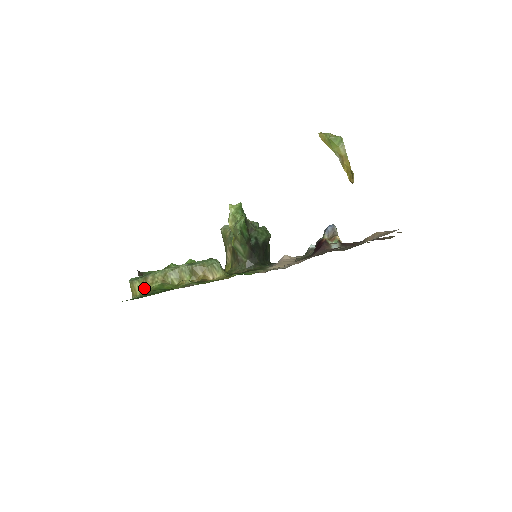
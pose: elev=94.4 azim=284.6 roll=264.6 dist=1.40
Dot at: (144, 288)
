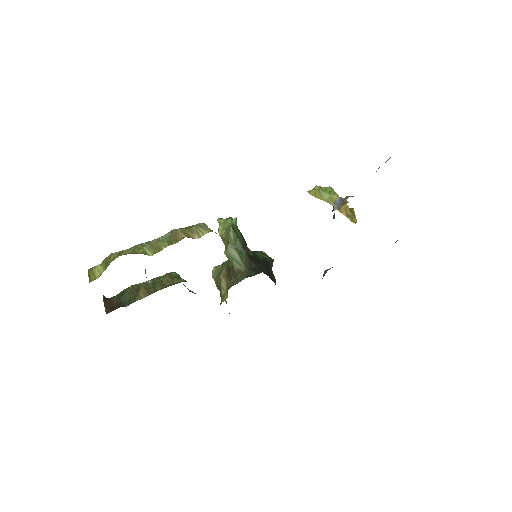
Dot at: (106, 265)
